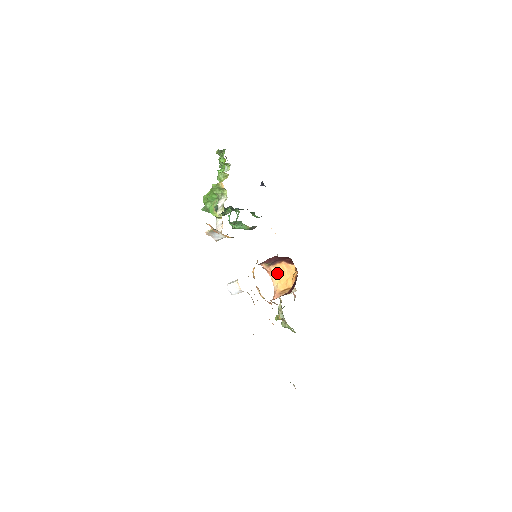
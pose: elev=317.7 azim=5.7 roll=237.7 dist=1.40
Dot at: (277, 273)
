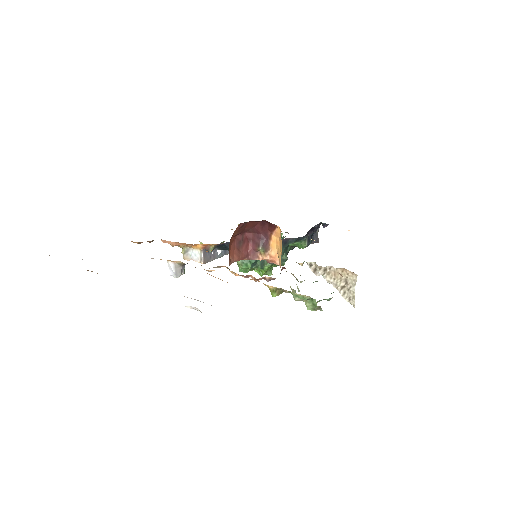
Dot at: (278, 254)
